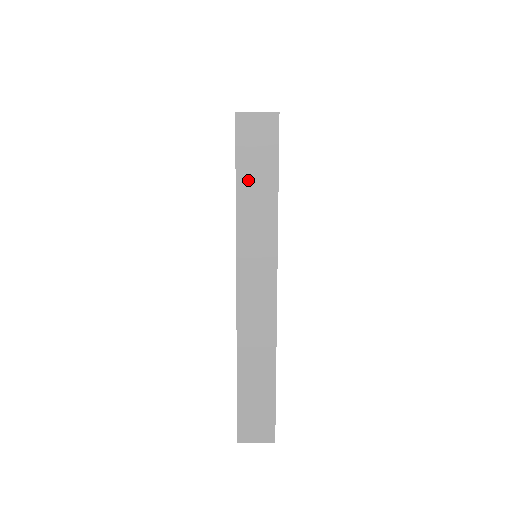
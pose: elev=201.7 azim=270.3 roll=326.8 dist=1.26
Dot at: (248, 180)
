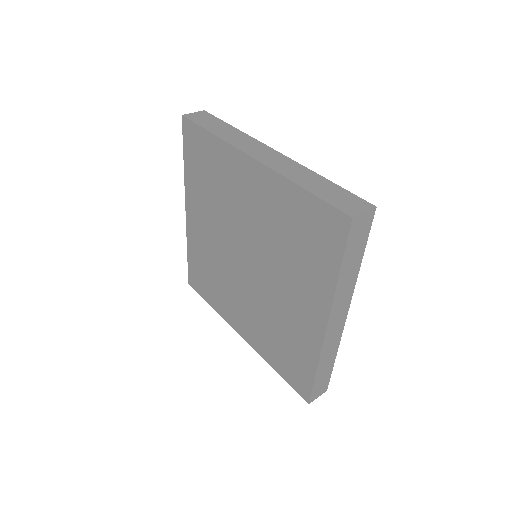
Dot at: (349, 260)
